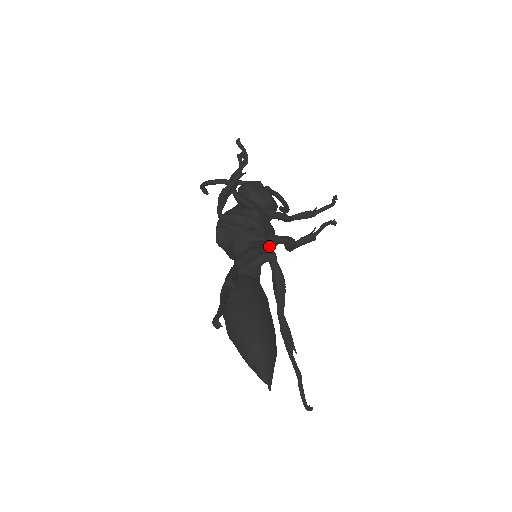
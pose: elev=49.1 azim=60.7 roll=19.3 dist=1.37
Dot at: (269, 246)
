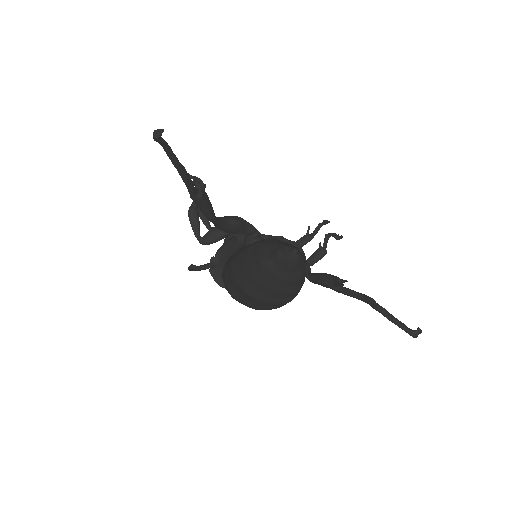
Dot at: occluded
